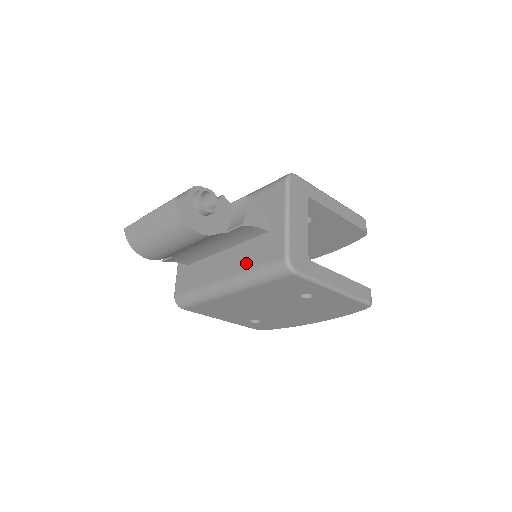
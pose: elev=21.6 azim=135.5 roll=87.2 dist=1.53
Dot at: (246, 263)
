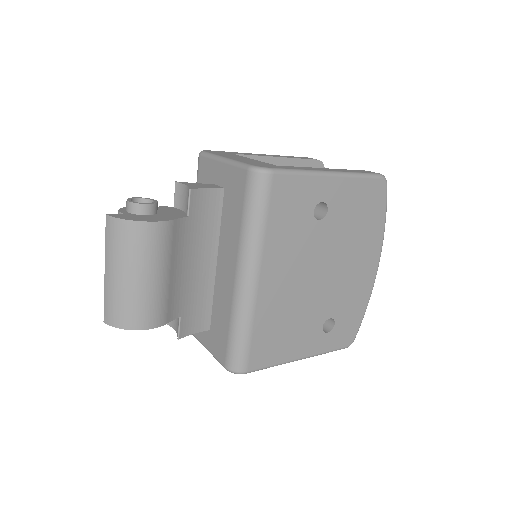
Dot at: (235, 231)
